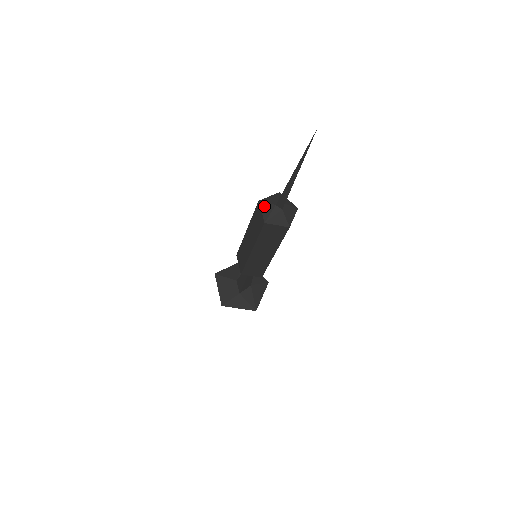
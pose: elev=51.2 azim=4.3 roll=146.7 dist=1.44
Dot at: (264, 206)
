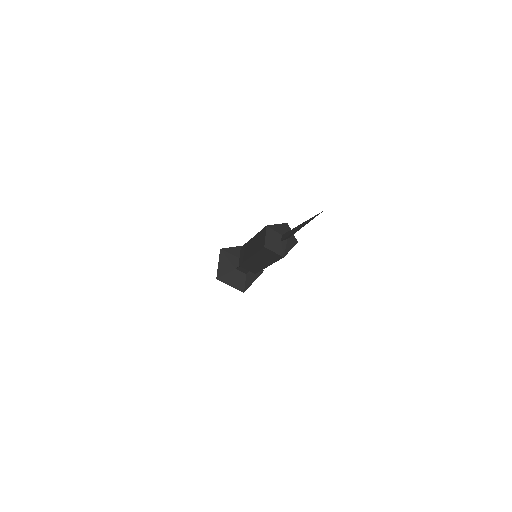
Dot at: (273, 248)
